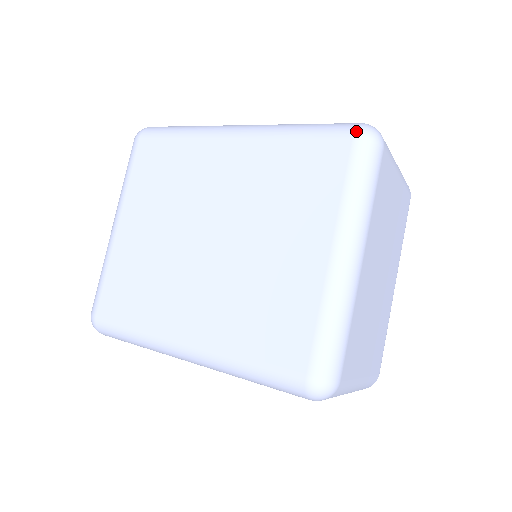
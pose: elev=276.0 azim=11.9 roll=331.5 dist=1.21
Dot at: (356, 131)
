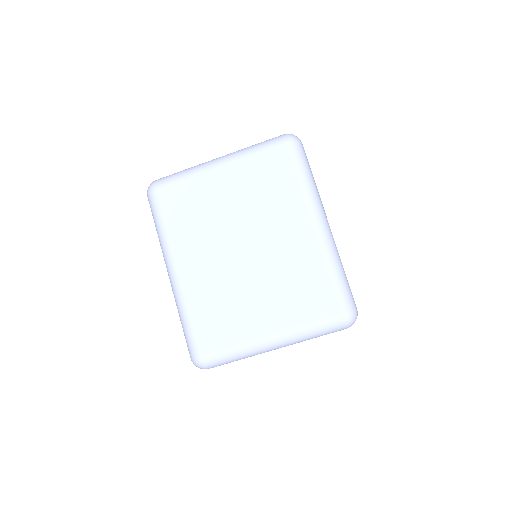
Dot at: (347, 313)
